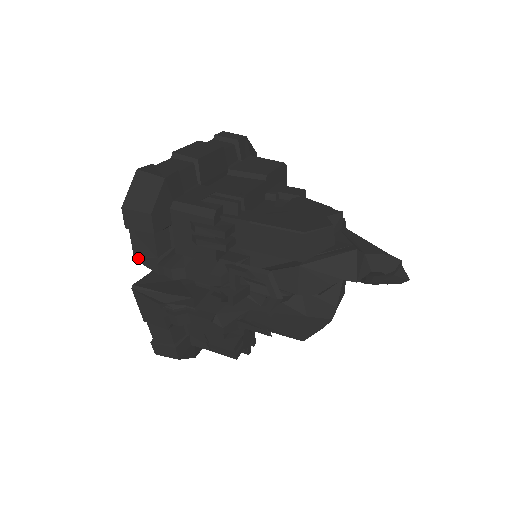
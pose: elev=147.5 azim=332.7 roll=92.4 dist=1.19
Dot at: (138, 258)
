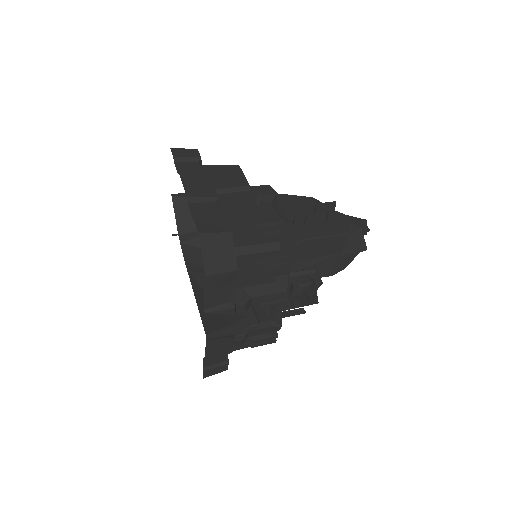
Dot at: (212, 311)
